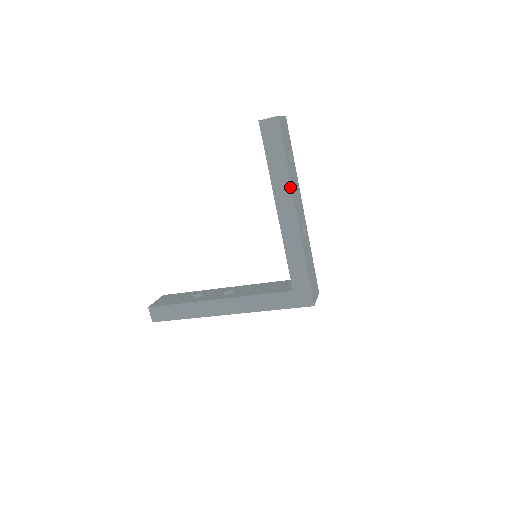
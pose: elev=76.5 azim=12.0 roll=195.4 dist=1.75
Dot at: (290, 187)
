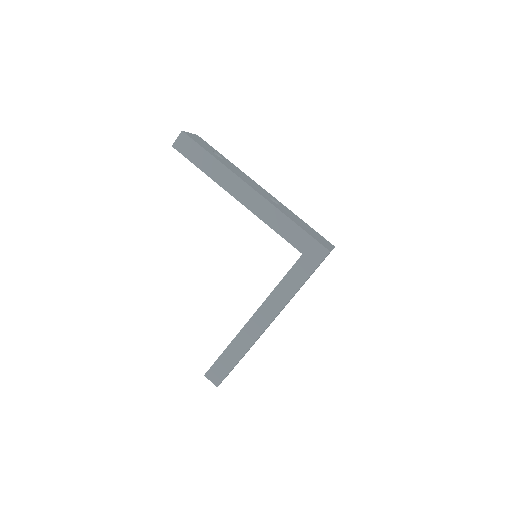
Dot at: (231, 172)
